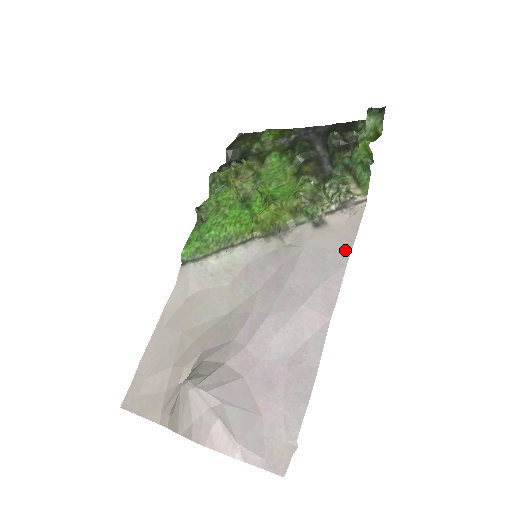
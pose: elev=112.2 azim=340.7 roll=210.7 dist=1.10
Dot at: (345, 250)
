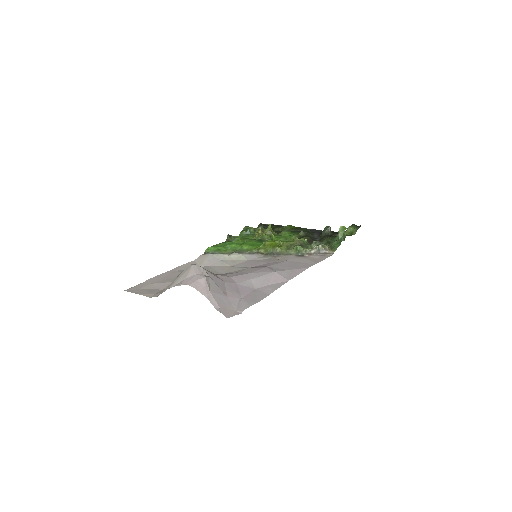
Dot at: (311, 264)
